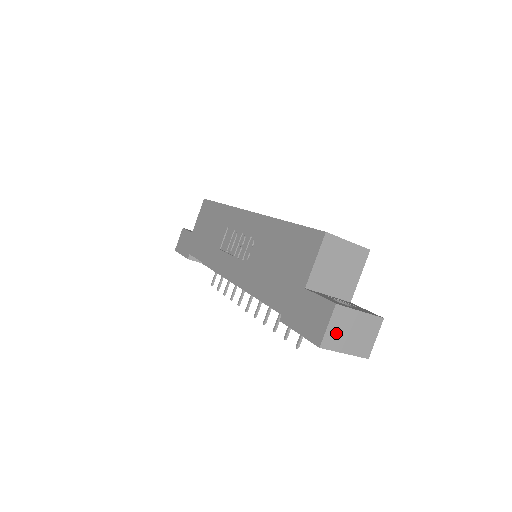
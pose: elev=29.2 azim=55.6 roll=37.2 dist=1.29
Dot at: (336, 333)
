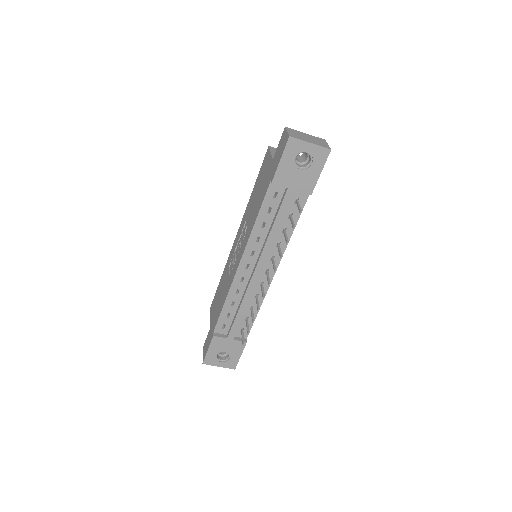
Dot at: (296, 135)
